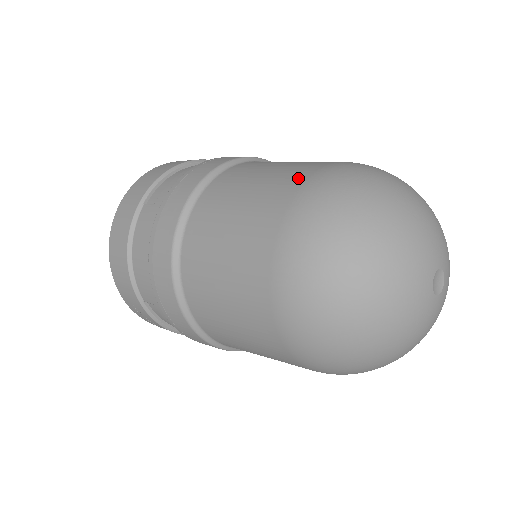
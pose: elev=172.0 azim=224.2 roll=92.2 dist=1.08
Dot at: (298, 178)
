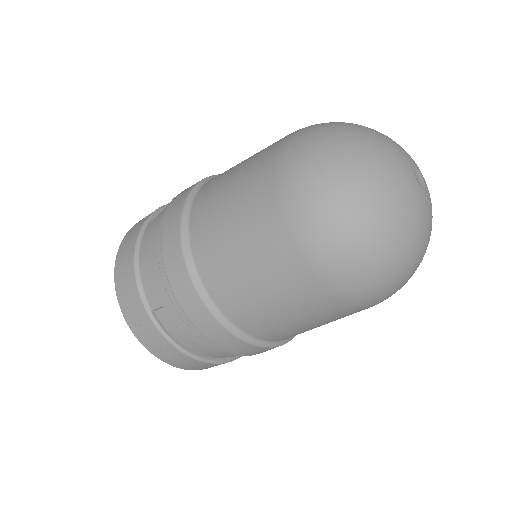
Dot at: occluded
